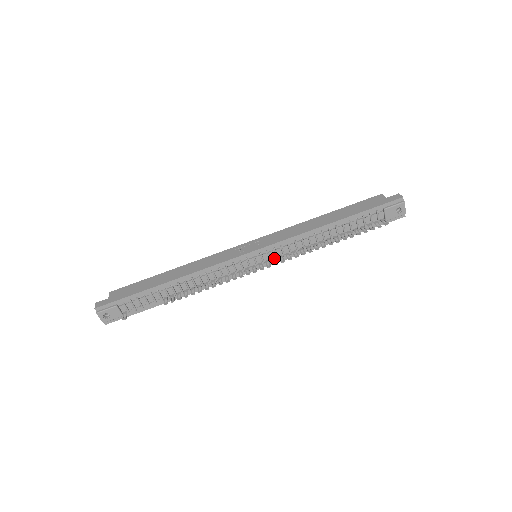
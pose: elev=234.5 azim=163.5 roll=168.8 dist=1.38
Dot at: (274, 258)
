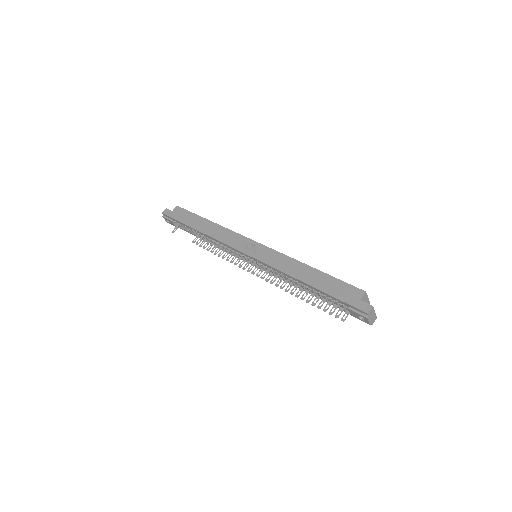
Dot at: (263, 269)
